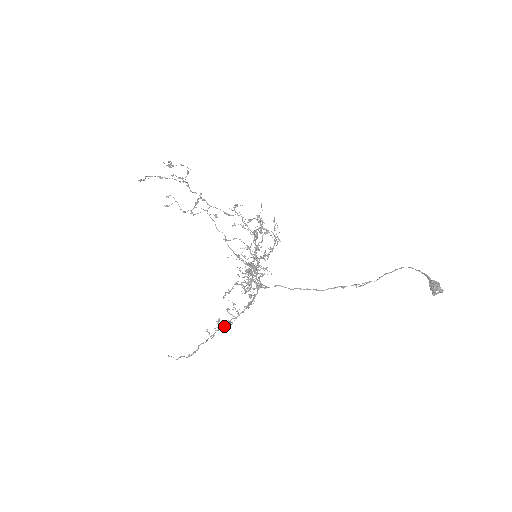
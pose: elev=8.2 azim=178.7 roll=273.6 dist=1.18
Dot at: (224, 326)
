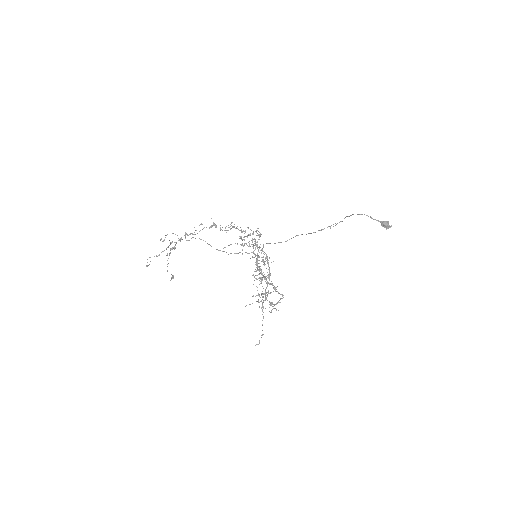
Dot at: occluded
